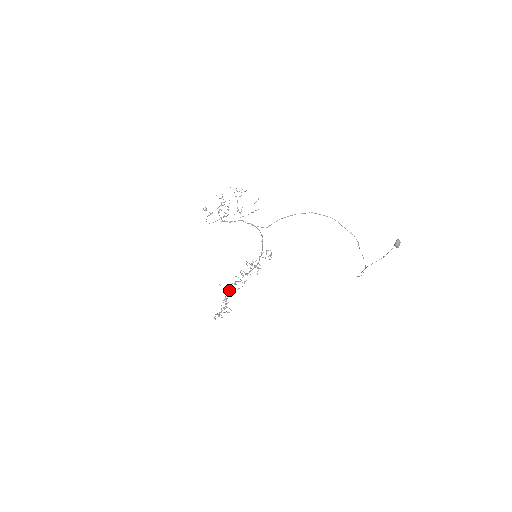
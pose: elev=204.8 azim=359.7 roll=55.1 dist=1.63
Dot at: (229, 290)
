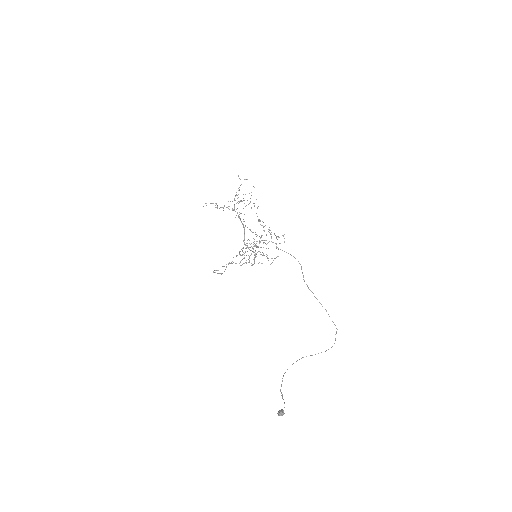
Dot at: (239, 253)
